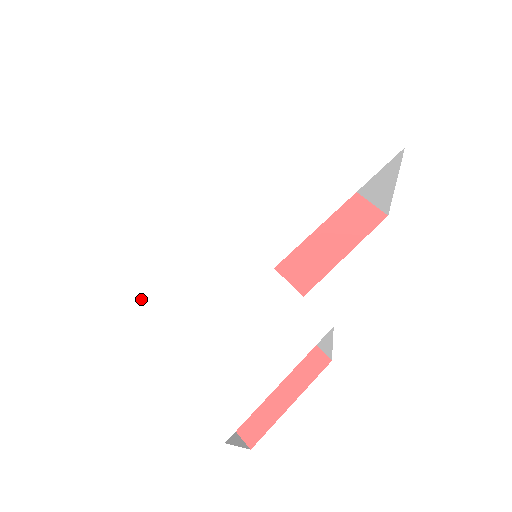
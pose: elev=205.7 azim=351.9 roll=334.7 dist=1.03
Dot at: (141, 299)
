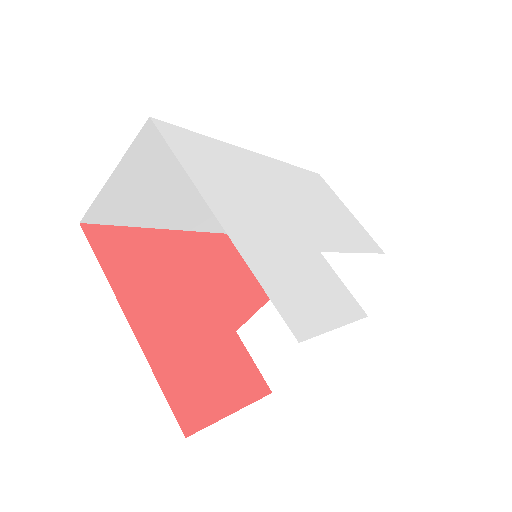
Dot at: (213, 188)
